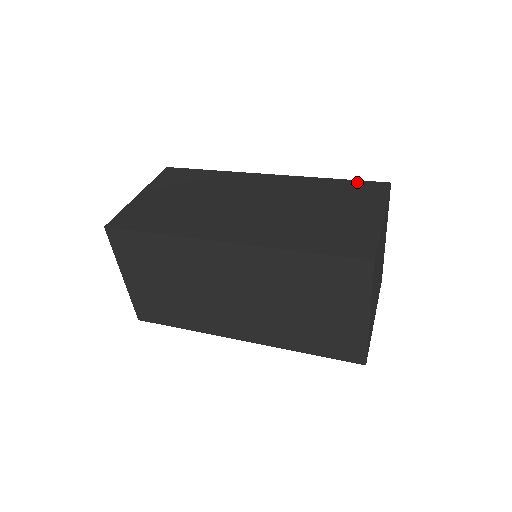
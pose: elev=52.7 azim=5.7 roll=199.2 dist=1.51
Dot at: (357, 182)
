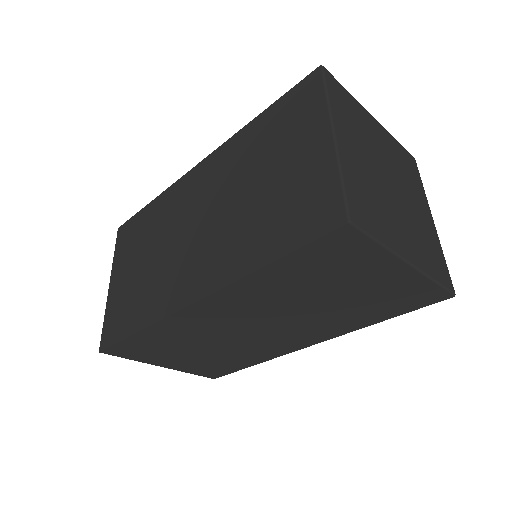
Dot at: (285, 98)
